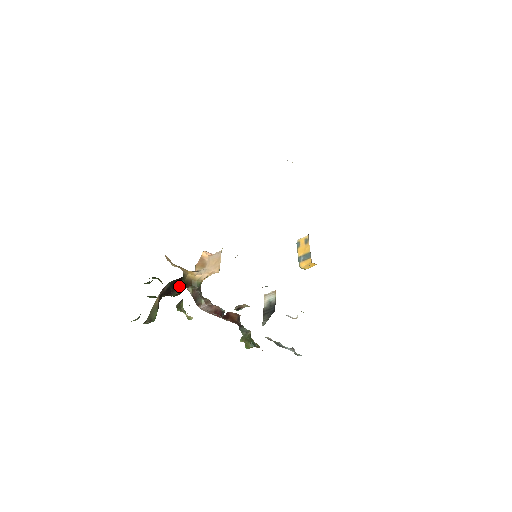
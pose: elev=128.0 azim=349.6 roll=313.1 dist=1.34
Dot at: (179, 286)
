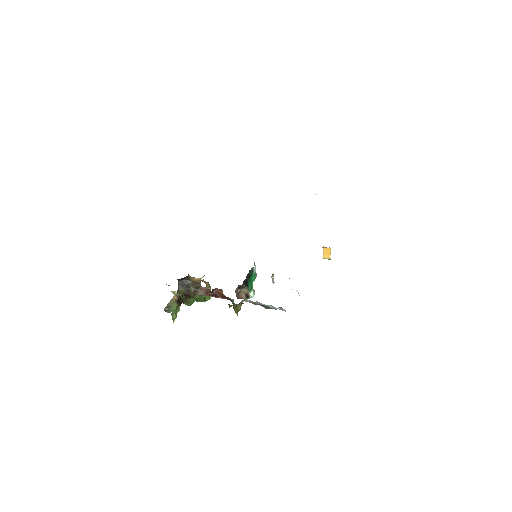
Dot at: (189, 286)
